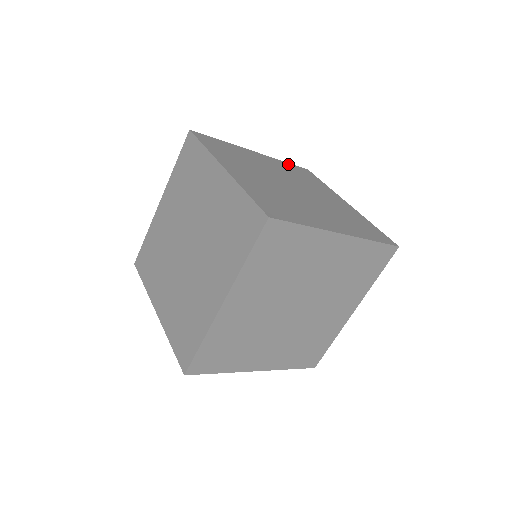
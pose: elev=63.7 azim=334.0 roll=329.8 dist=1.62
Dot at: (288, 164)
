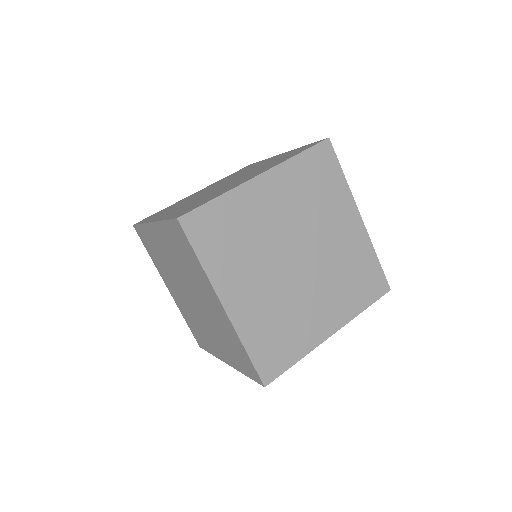
Dot at: occluded
